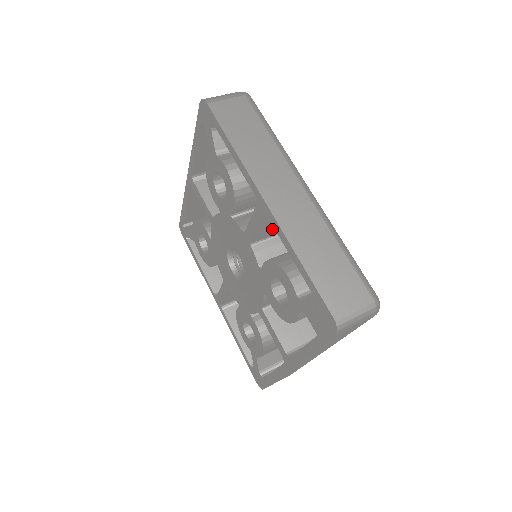
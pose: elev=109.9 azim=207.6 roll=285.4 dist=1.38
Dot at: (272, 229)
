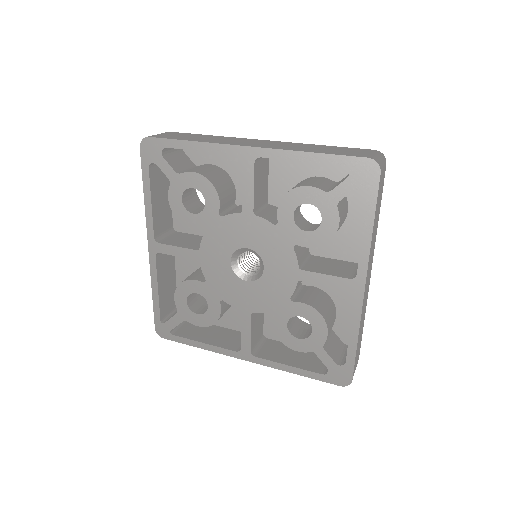
Dot at: (261, 194)
